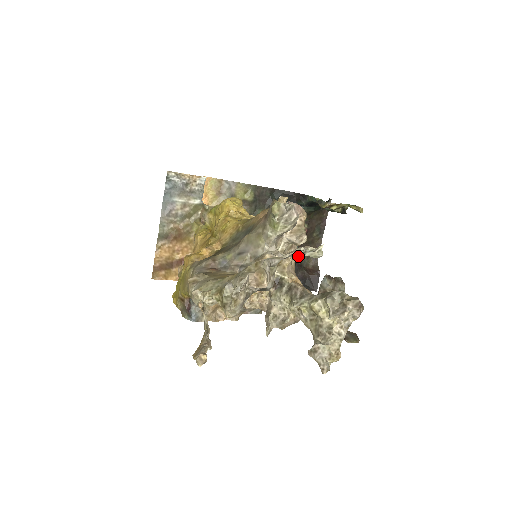
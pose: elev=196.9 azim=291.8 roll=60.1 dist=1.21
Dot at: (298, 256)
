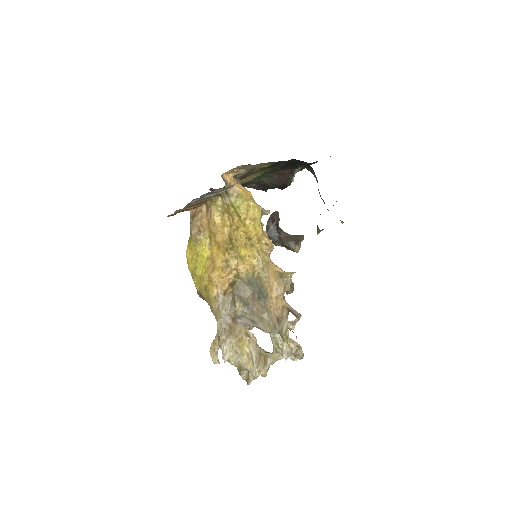
Dot at: occluded
